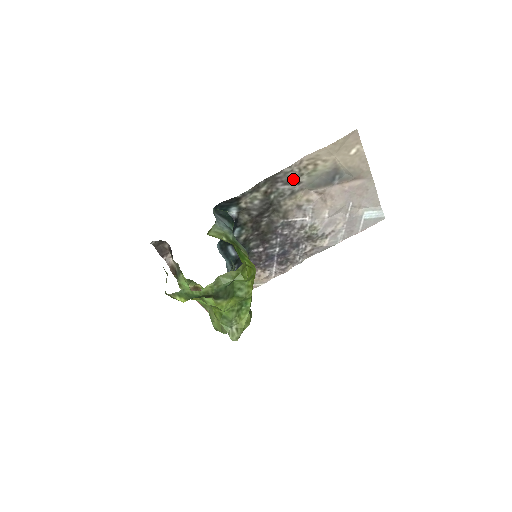
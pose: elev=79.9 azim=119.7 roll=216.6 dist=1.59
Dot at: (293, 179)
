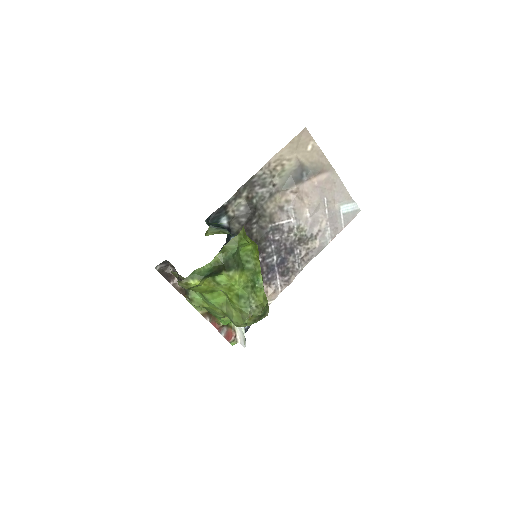
Dot at: (267, 181)
